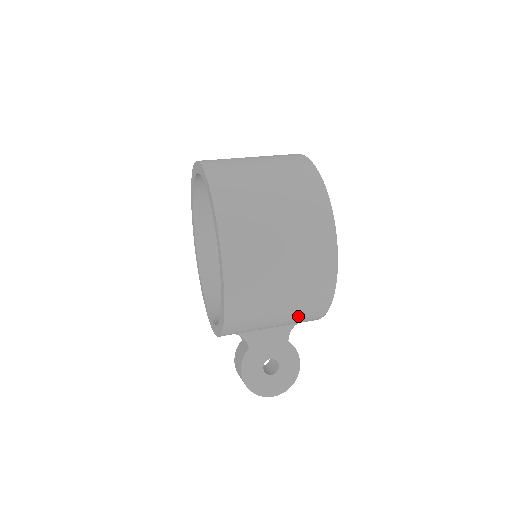
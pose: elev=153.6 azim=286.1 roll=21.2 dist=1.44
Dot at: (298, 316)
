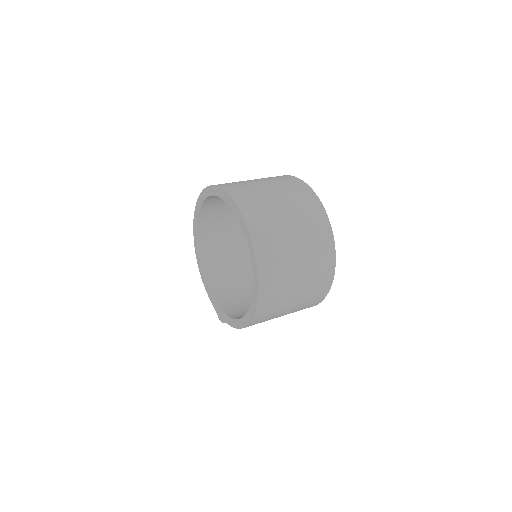
Dot at: occluded
